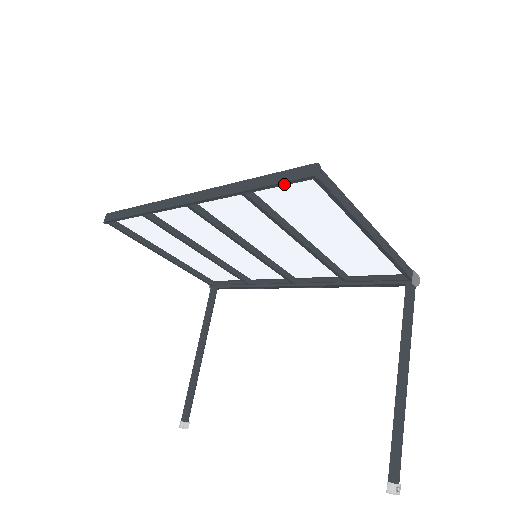
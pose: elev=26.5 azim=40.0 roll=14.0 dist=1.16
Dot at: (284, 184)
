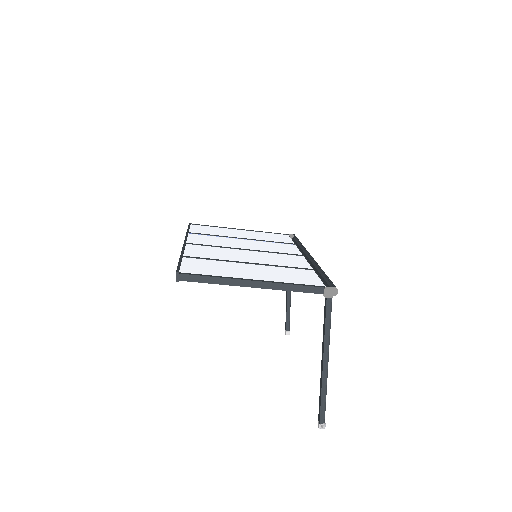
Dot at: occluded
